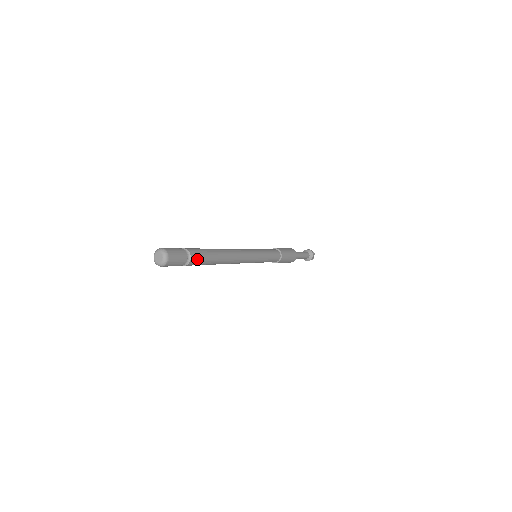
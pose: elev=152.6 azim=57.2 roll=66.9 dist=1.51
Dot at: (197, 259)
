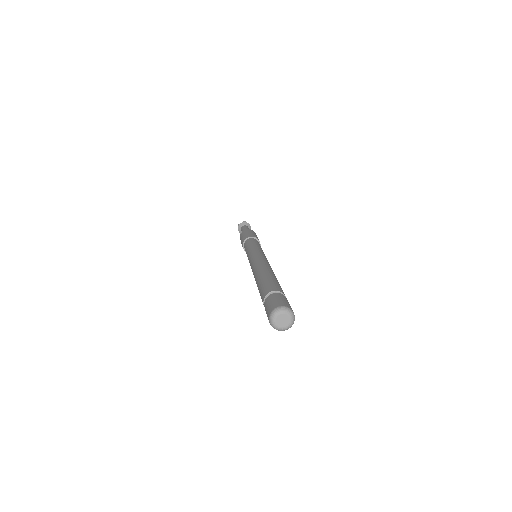
Dot at: occluded
